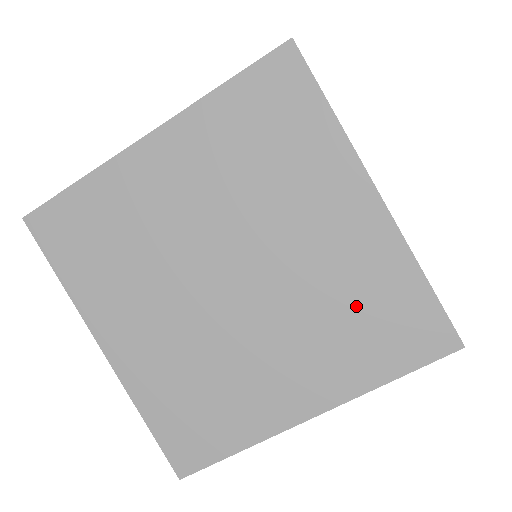
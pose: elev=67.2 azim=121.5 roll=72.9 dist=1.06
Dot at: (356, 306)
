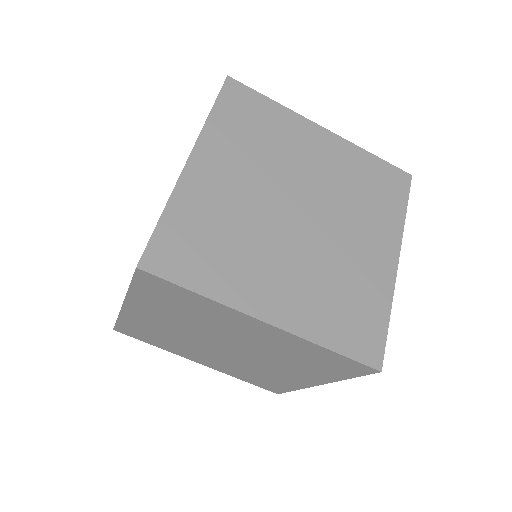
Dot at: (347, 293)
